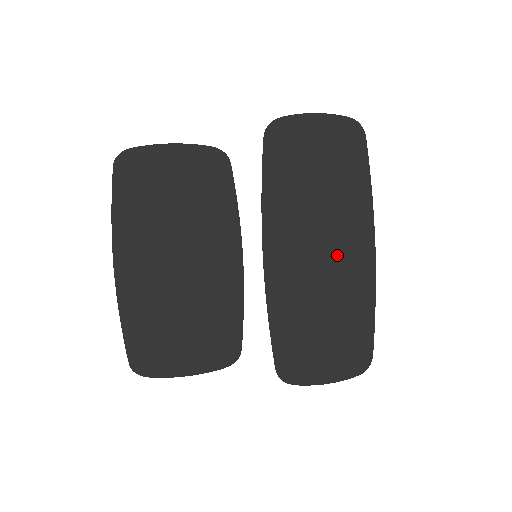
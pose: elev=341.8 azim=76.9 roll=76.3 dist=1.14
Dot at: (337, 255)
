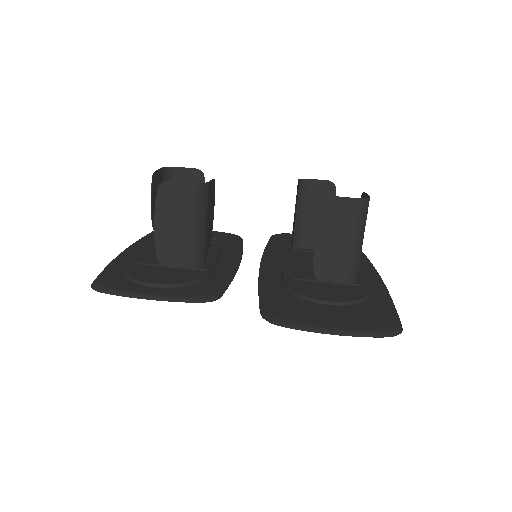
Dot at: occluded
